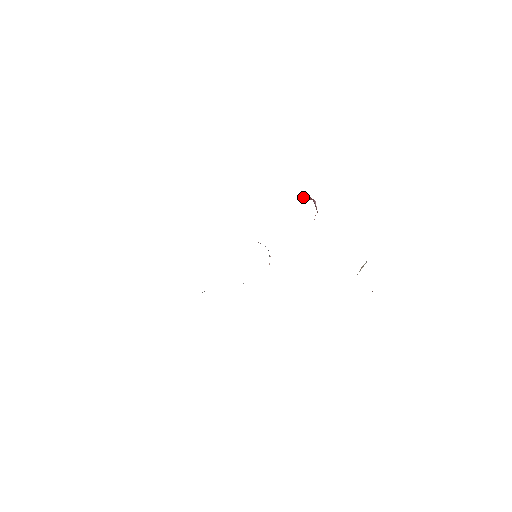
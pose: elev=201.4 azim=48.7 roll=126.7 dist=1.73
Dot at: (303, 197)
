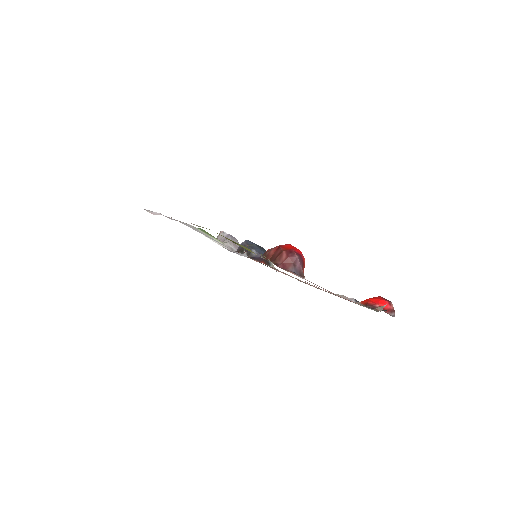
Dot at: (281, 254)
